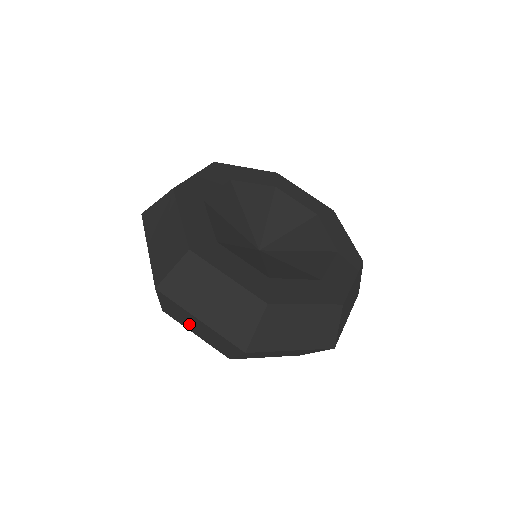
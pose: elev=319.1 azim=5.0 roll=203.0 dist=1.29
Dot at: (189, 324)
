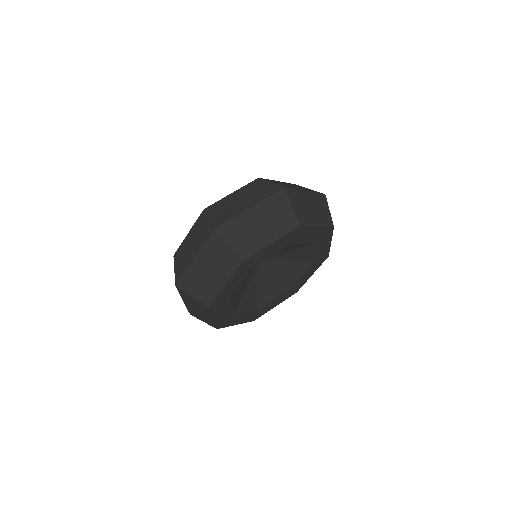
Dot at: occluded
